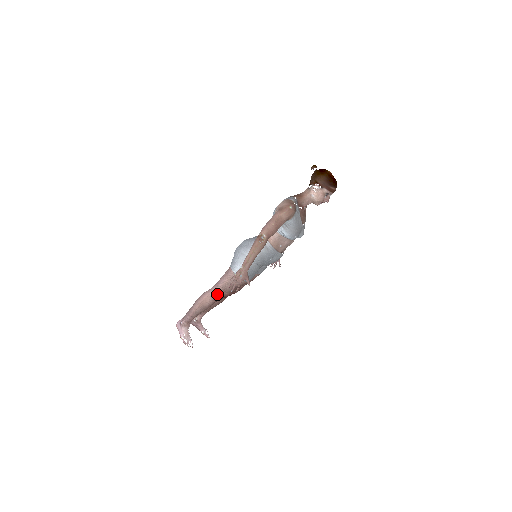
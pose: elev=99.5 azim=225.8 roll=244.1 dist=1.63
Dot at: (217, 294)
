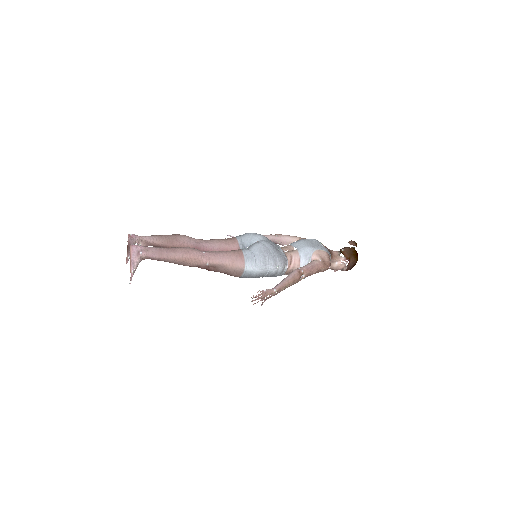
Dot at: (207, 265)
